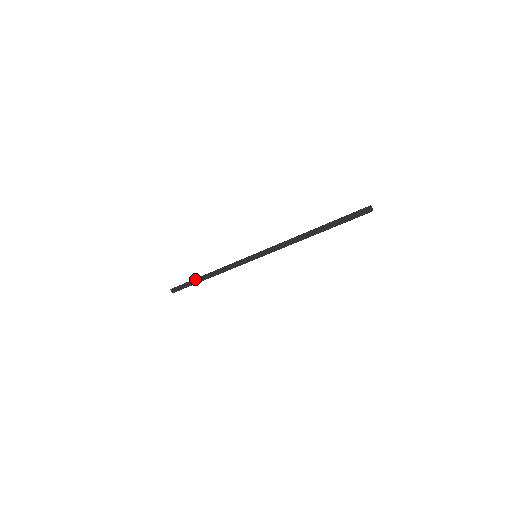
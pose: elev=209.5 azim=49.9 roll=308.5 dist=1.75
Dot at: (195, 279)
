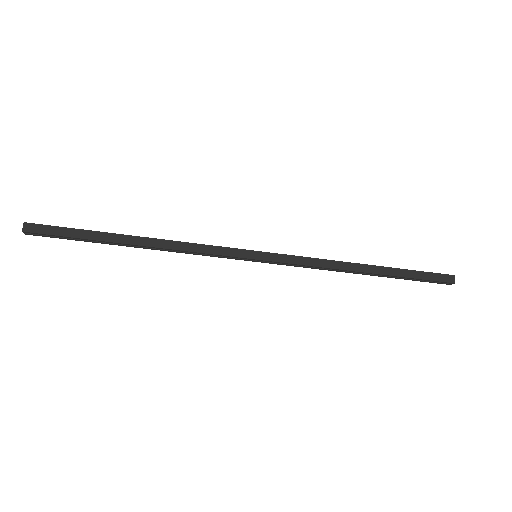
Dot at: (105, 232)
